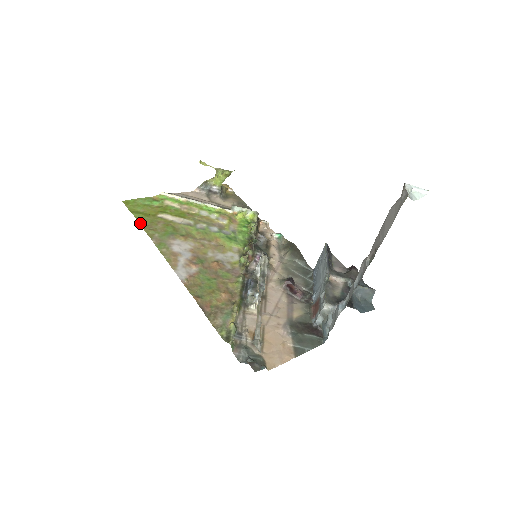
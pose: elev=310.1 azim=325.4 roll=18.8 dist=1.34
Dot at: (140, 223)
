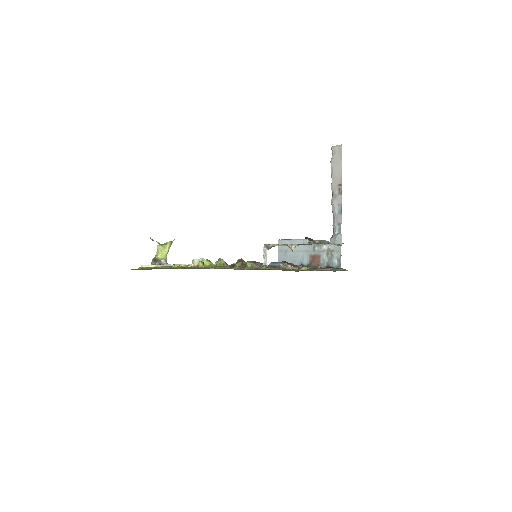
Dot at: occluded
